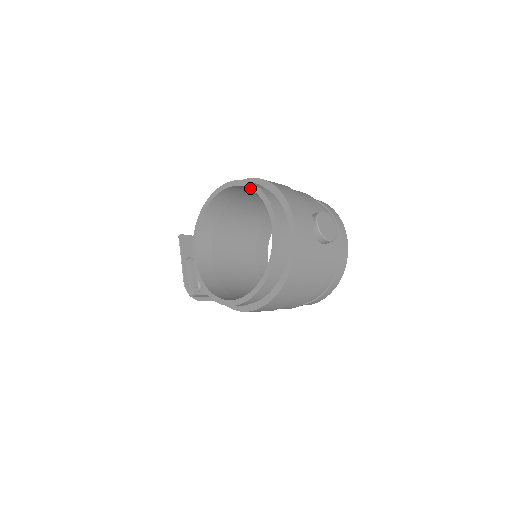
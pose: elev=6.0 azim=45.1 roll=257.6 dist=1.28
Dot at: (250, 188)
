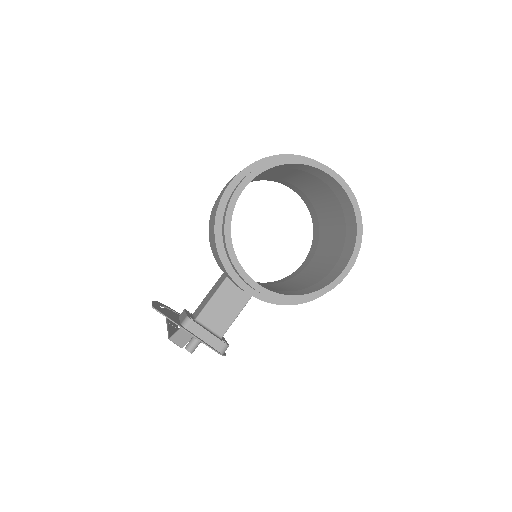
Dot at: (284, 164)
